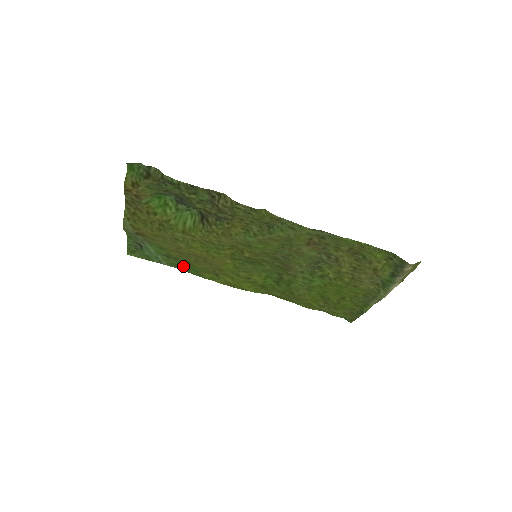
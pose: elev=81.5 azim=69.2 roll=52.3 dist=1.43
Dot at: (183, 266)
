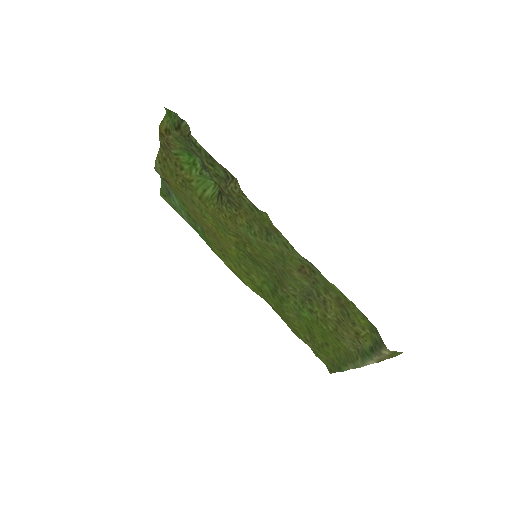
Dot at: (200, 231)
